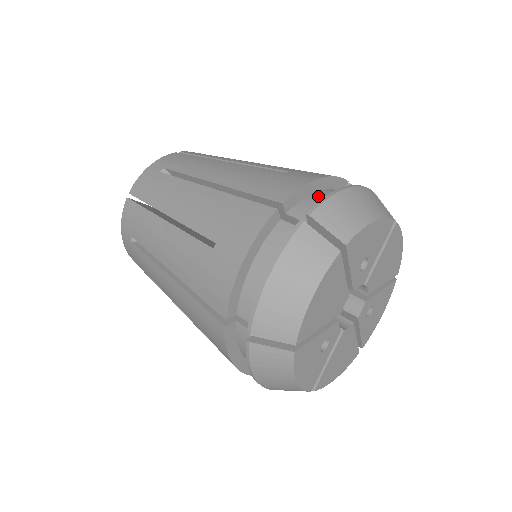
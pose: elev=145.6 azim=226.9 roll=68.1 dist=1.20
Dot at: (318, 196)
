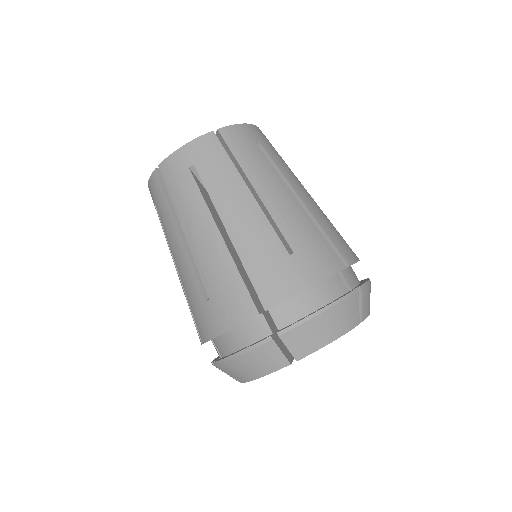
Dot at: (226, 339)
